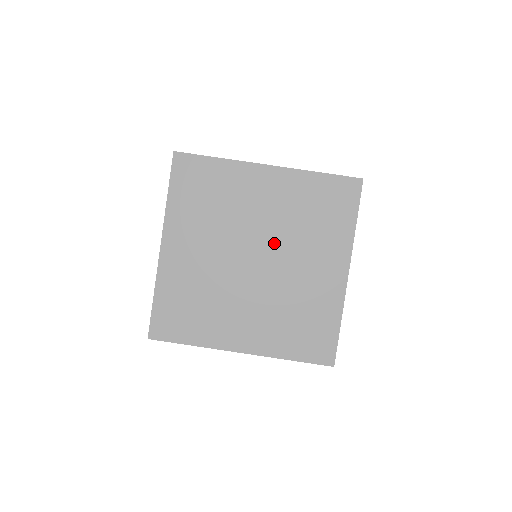
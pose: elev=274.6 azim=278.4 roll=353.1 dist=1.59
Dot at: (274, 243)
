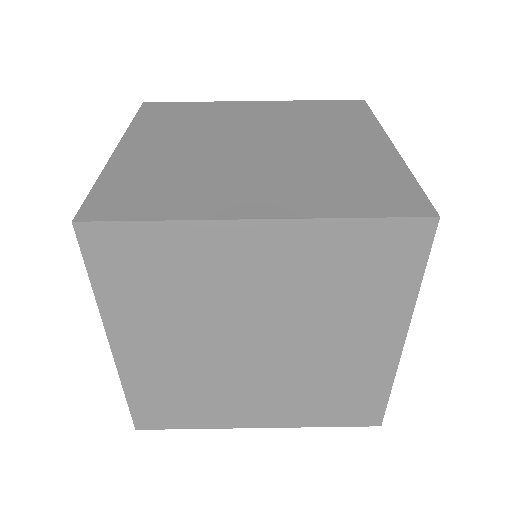
Dot at: (285, 323)
